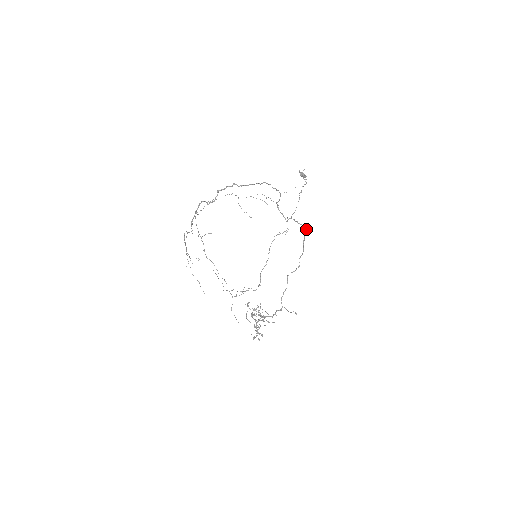
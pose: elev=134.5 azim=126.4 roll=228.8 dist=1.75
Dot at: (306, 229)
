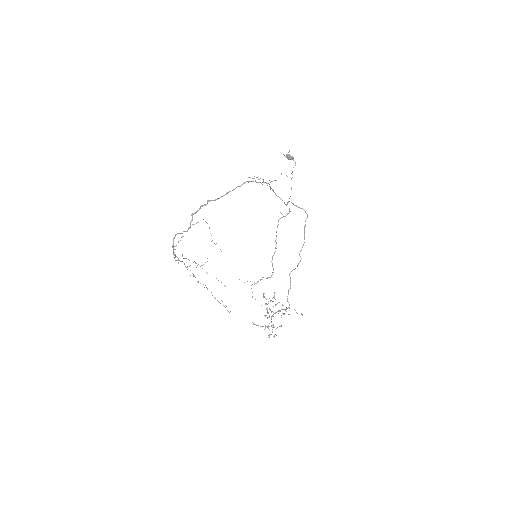
Dot at: (306, 213)
